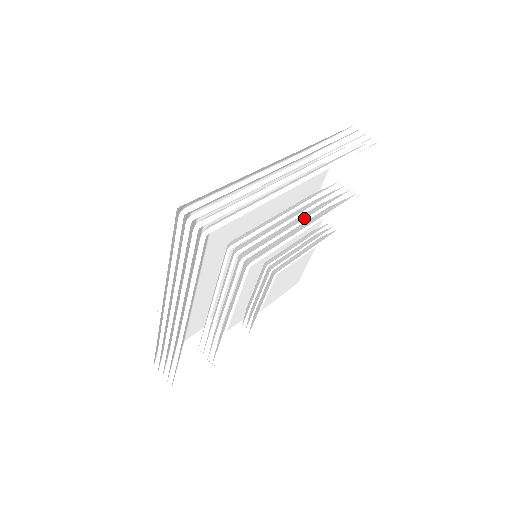
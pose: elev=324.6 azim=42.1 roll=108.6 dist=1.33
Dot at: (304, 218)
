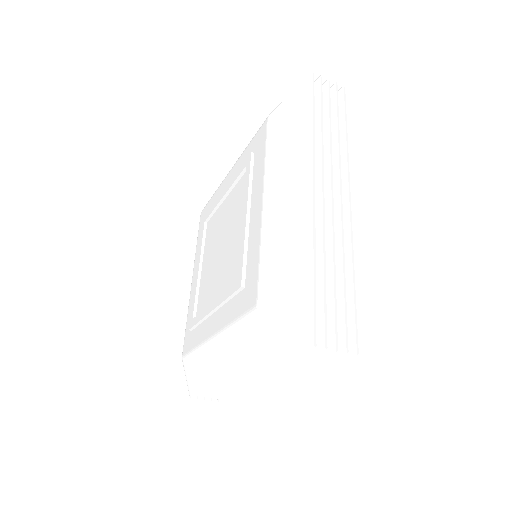
Dot at: occluded
